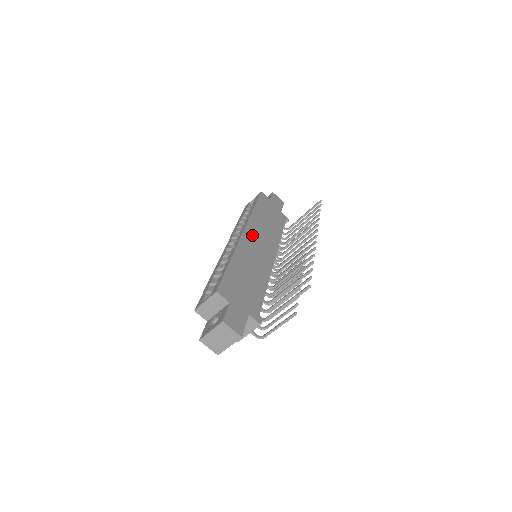
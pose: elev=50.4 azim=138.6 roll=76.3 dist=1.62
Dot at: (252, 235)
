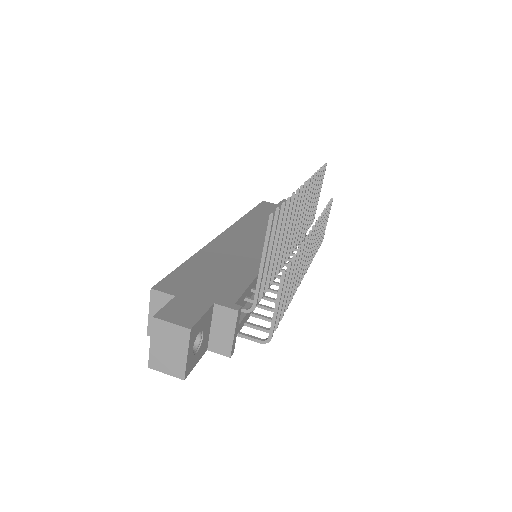
Dot at: (239, 233)
